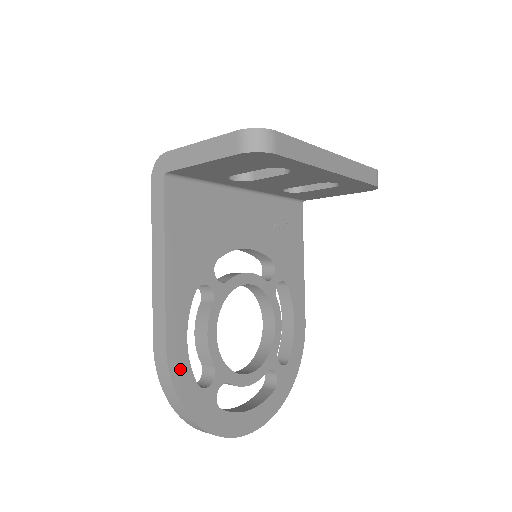
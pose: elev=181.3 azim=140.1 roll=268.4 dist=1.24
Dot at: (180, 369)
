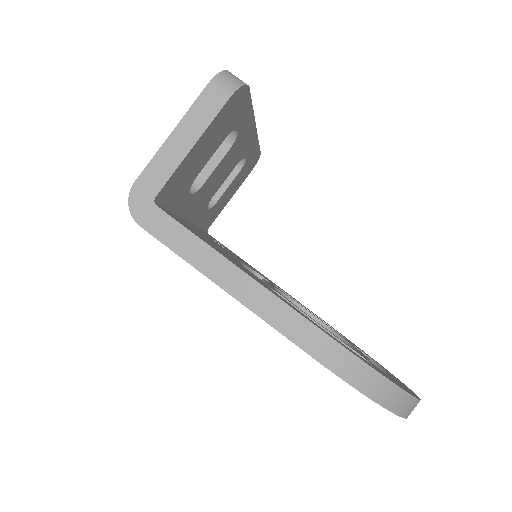
Dot at: (355, 354)
